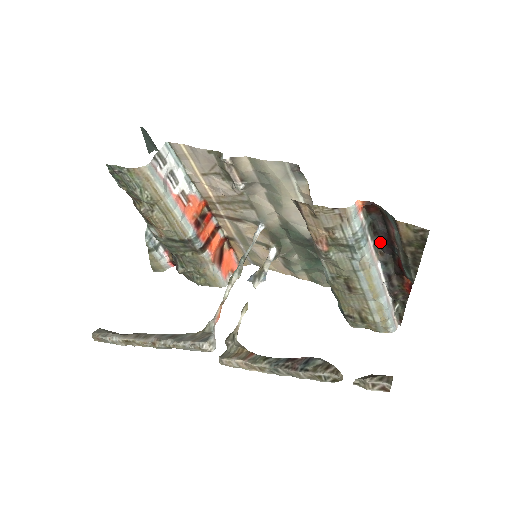
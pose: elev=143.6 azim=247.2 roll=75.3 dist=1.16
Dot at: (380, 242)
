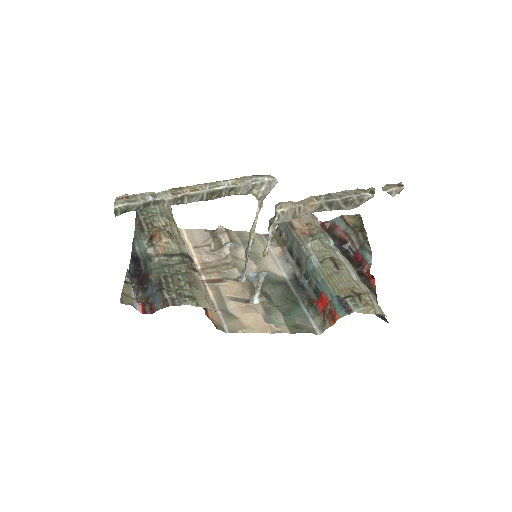
Dot at: occluded
